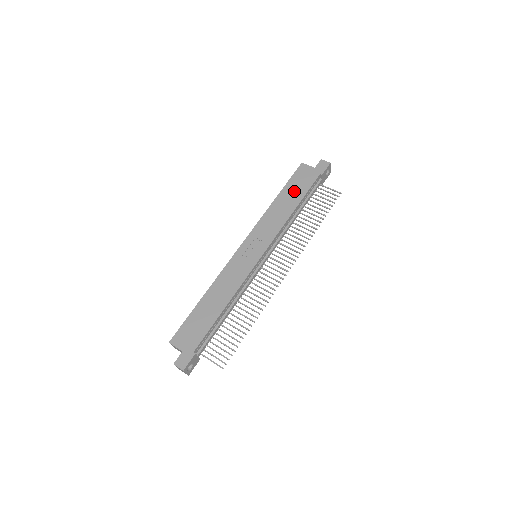
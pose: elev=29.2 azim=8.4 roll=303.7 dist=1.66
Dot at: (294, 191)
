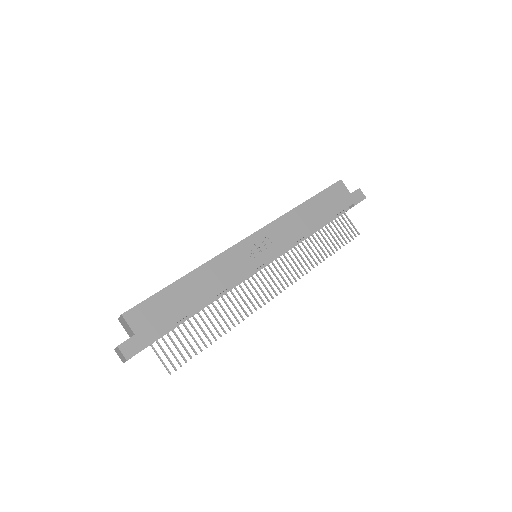
Dot at: (323, 207)
